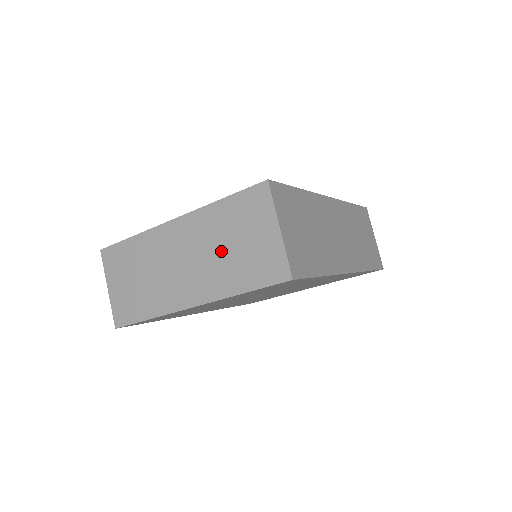
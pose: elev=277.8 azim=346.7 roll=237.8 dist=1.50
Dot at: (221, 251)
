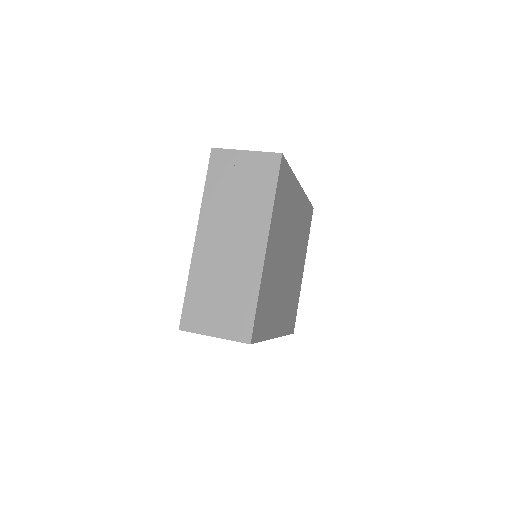
Dot at: (238, 203)
